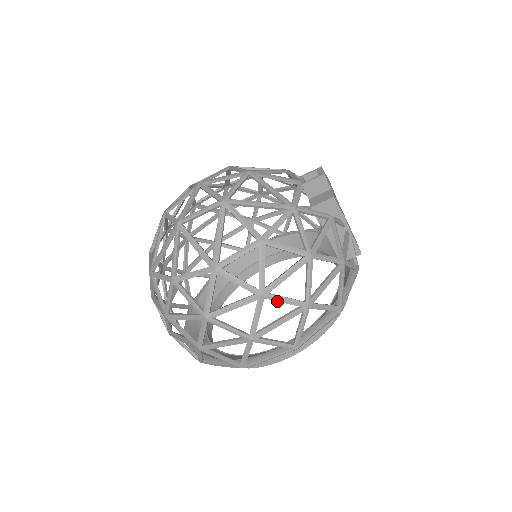
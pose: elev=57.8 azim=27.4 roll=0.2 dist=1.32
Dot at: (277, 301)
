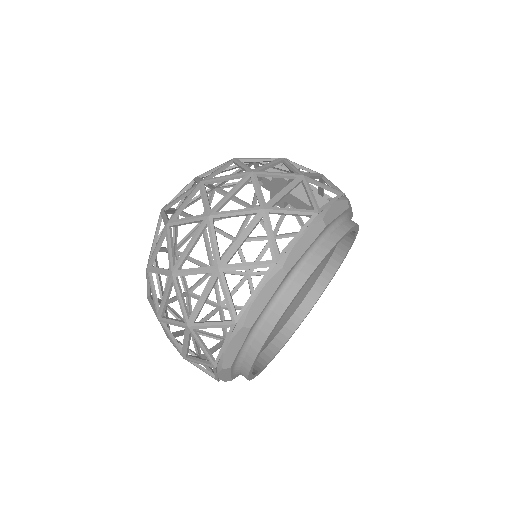
Dot at: (270, 175)
